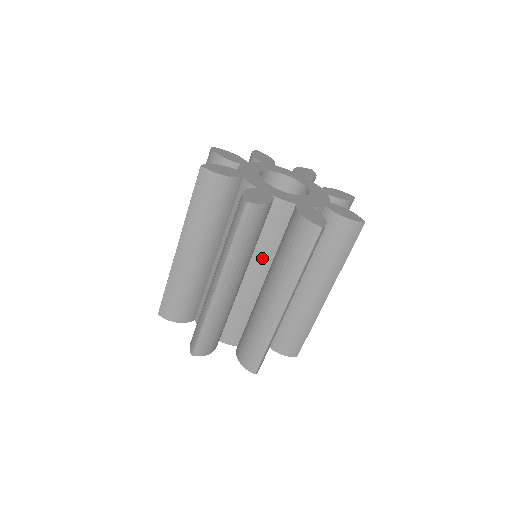
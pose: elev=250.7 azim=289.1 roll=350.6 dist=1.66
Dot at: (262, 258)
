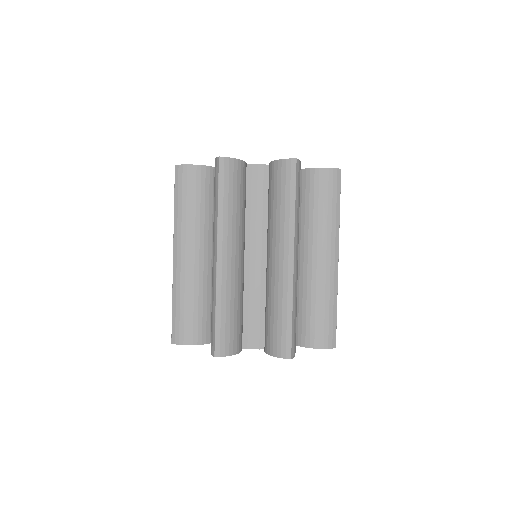
Dot at: (256, 231)
